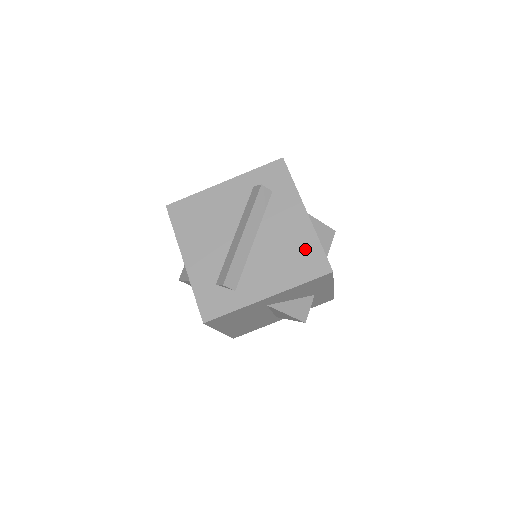
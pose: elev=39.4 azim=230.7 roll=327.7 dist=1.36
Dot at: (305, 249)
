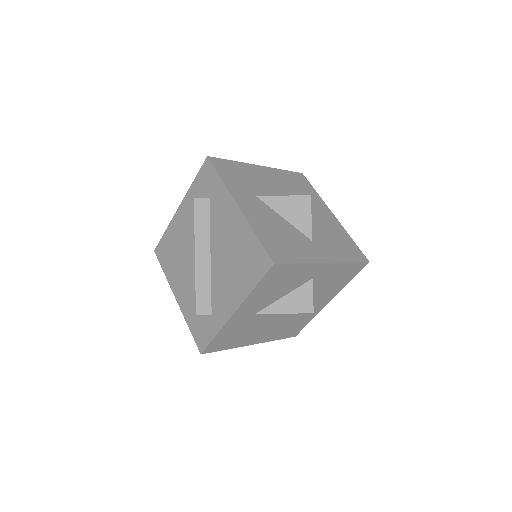
Dot at: (246, 248)
